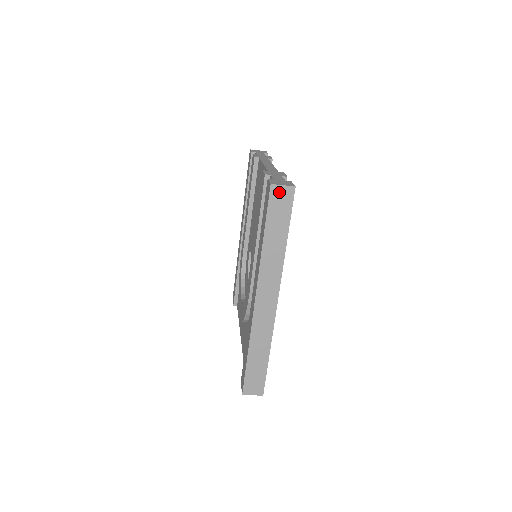
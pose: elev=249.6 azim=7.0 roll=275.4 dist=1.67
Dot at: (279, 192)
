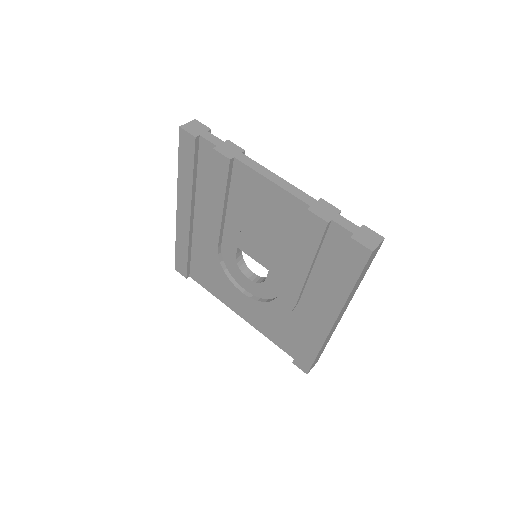
Dot at: (375, 251)
